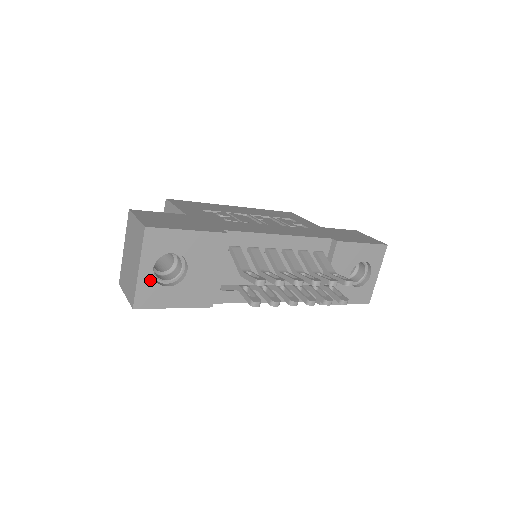
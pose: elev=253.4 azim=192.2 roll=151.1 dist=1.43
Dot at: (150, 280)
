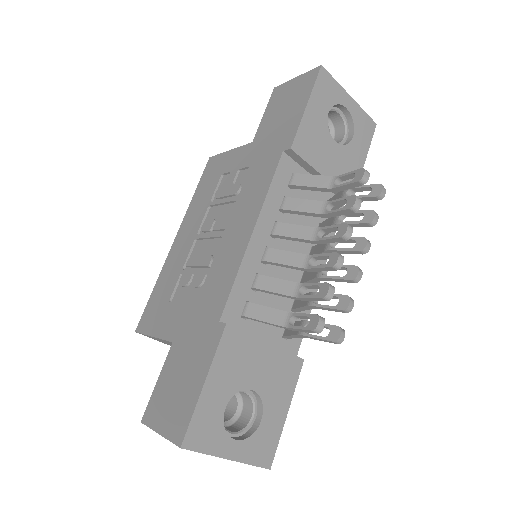
Dot at: (246, 444)
